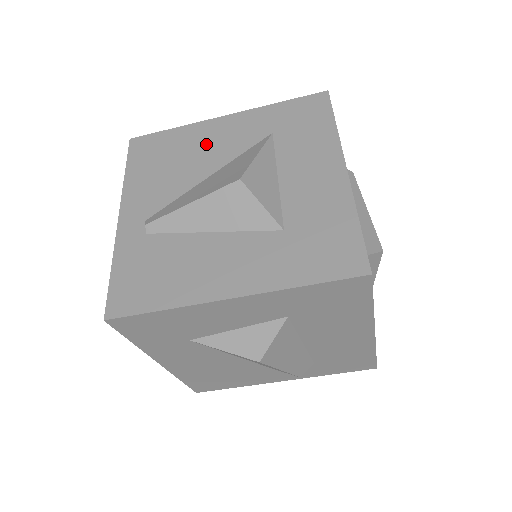
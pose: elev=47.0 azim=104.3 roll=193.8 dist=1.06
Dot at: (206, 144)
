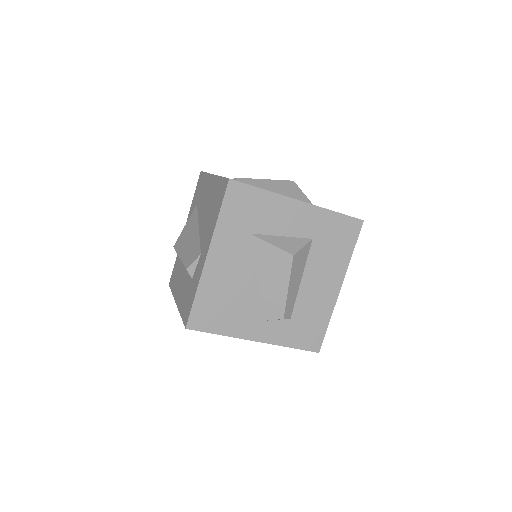
Dot at: occluded
